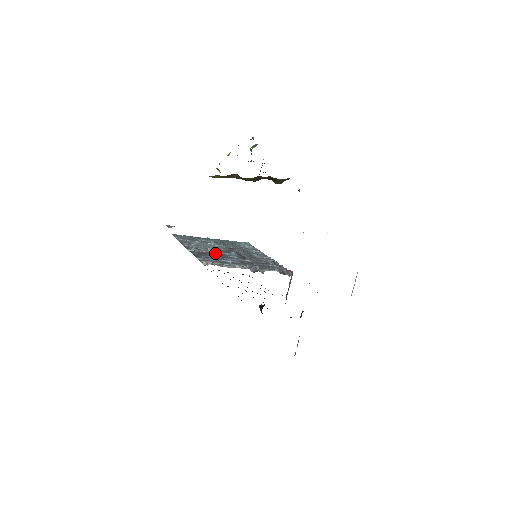
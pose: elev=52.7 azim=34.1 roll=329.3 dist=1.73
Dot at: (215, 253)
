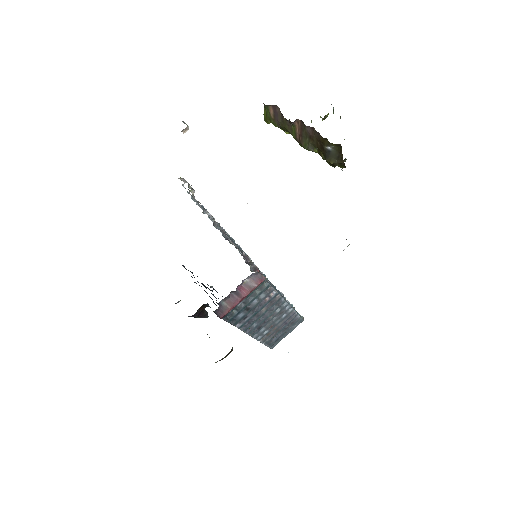
Dot at: occluded
